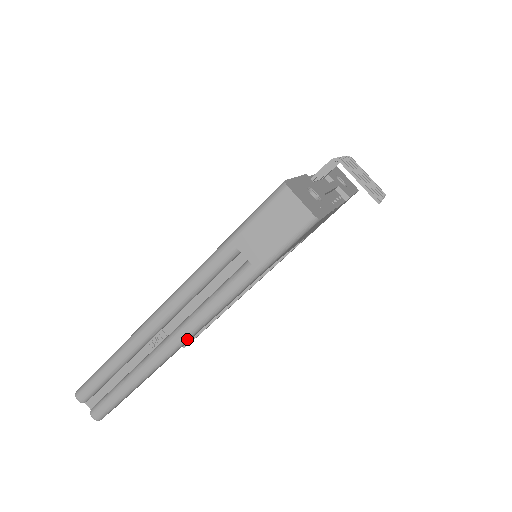
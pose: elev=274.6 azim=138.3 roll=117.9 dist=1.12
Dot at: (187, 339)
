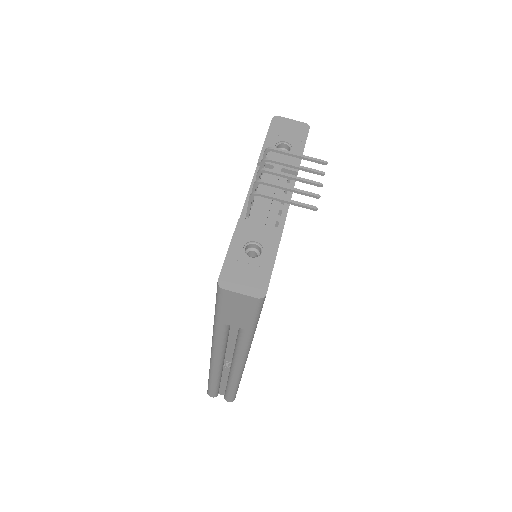
Dot at: (244, 365)
